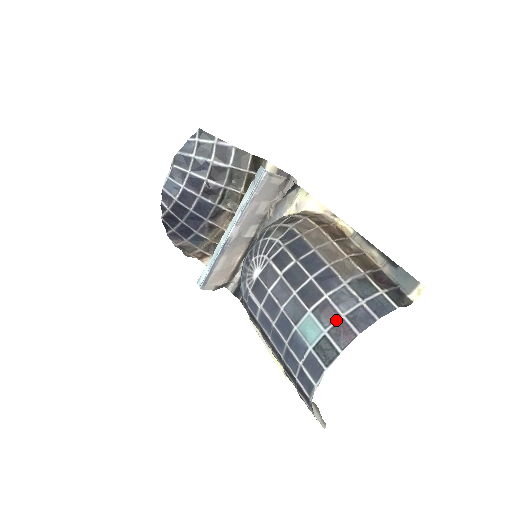
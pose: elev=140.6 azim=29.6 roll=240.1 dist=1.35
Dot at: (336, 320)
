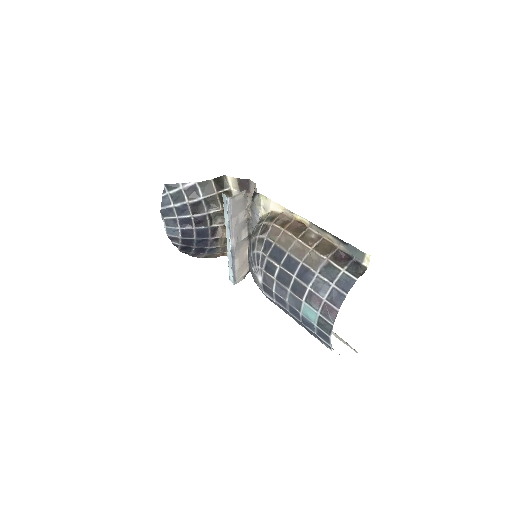
Dot at: (321, 304)
